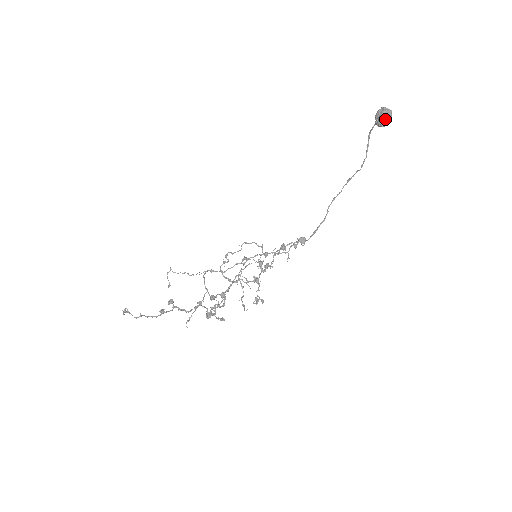
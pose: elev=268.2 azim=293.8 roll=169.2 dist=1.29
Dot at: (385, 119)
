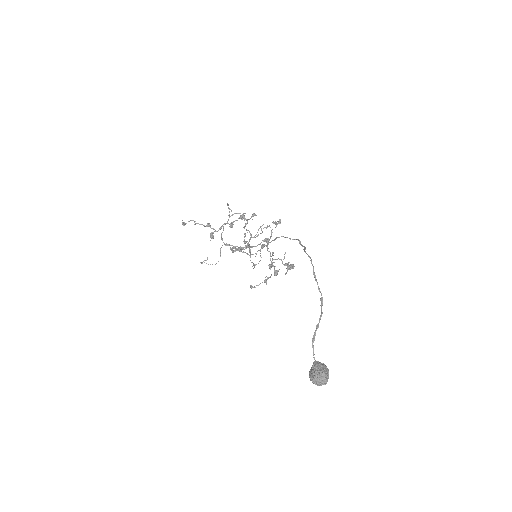
Dot at: occluded
